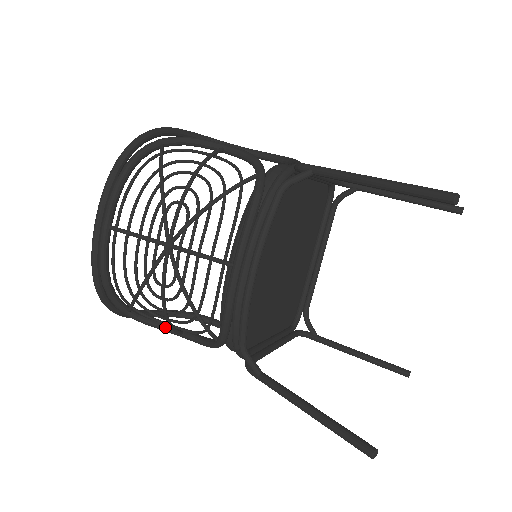
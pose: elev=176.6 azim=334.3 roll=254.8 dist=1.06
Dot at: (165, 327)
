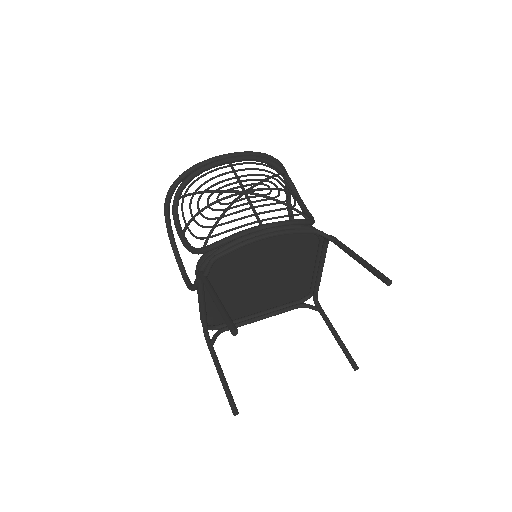
Dot at: (179, 225)
